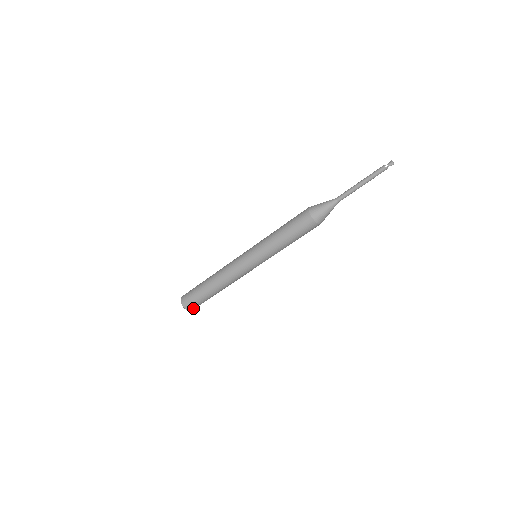
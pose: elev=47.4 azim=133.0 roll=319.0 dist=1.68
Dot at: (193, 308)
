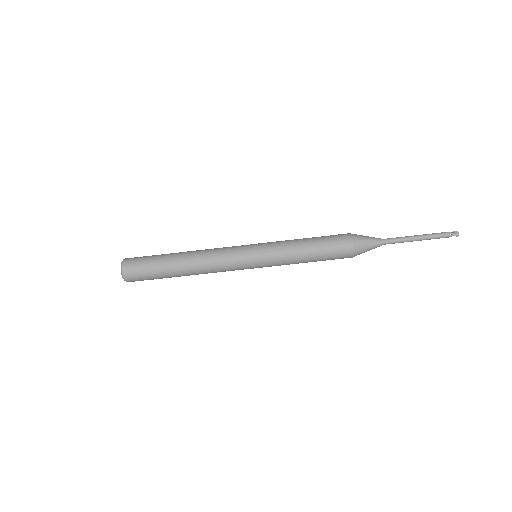
Dot at: (134, 281)
